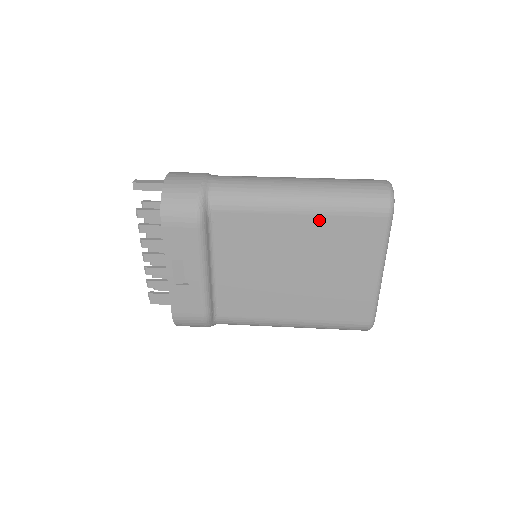
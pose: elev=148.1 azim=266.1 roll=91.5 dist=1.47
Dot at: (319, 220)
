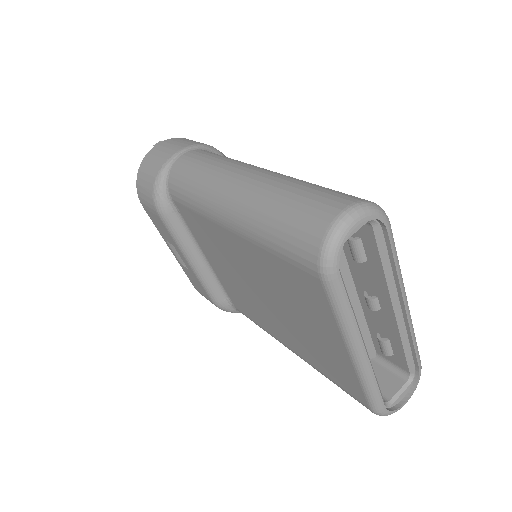
Dot at: (252, 247)
